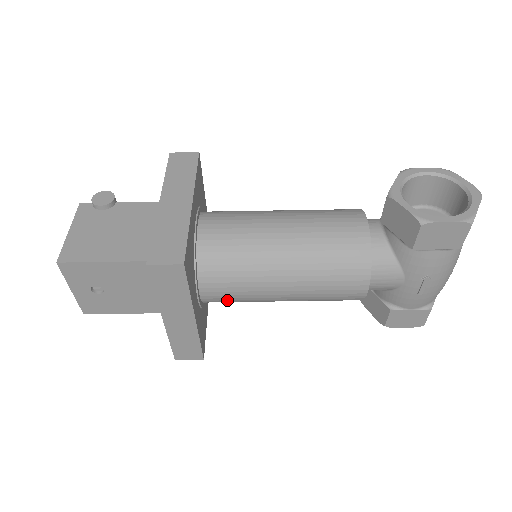
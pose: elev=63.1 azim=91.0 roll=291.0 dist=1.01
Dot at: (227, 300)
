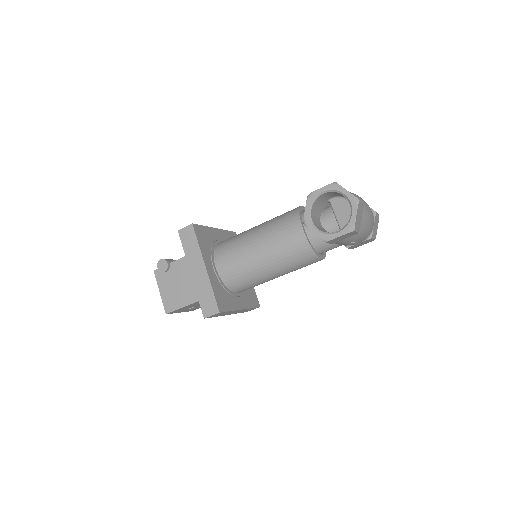
Dot at: occluded
